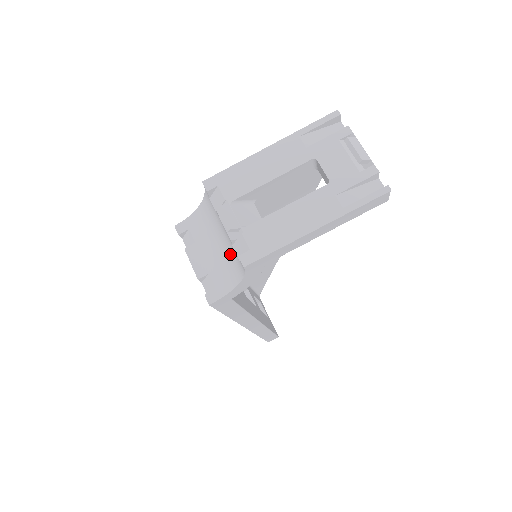
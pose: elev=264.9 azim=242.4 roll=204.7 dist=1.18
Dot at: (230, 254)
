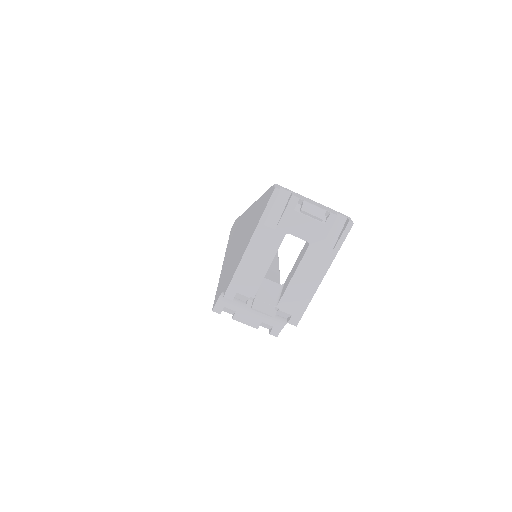
Dot at: occluded
